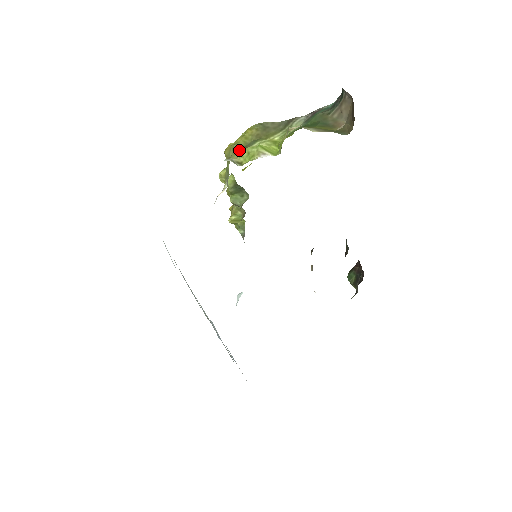
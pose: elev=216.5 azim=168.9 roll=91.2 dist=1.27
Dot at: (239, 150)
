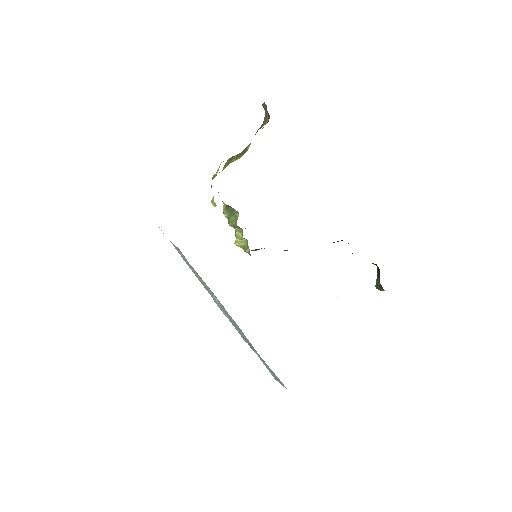
Dot at: occluded
